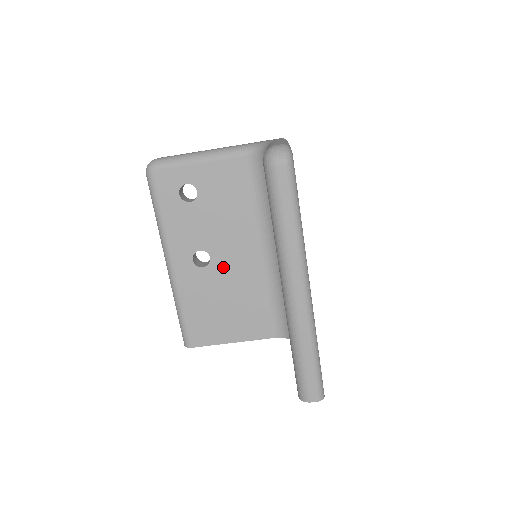
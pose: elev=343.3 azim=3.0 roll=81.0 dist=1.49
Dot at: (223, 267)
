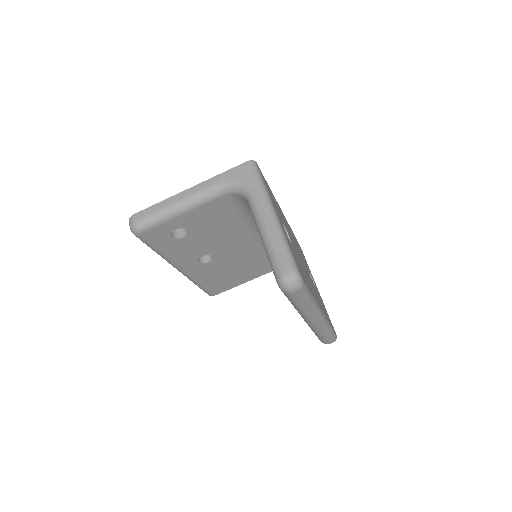
Dot at: (225, 256)
